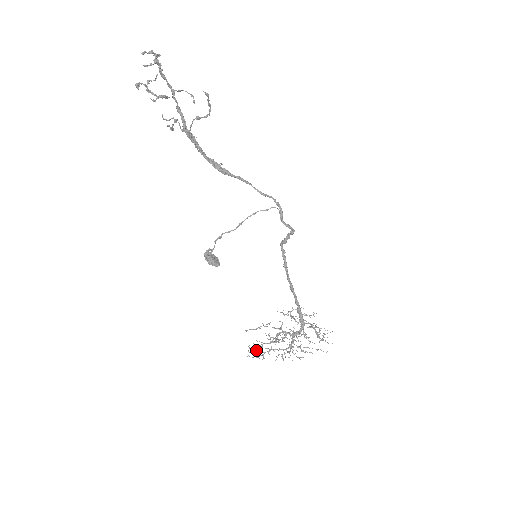
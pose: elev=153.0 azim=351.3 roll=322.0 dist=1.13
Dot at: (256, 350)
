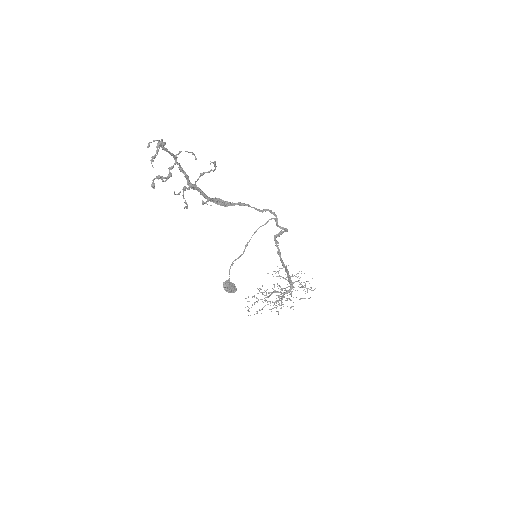
Dot at: occluded
